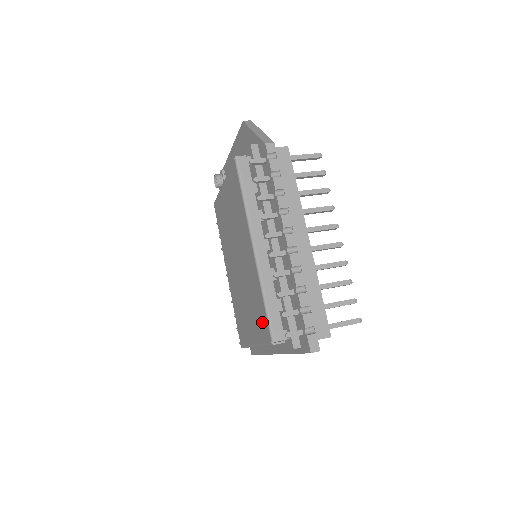
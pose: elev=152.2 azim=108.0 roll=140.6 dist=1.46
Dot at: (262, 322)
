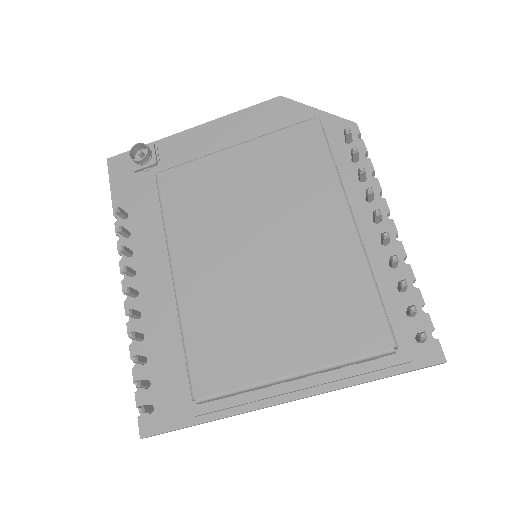
Dot at: (358, 323)
